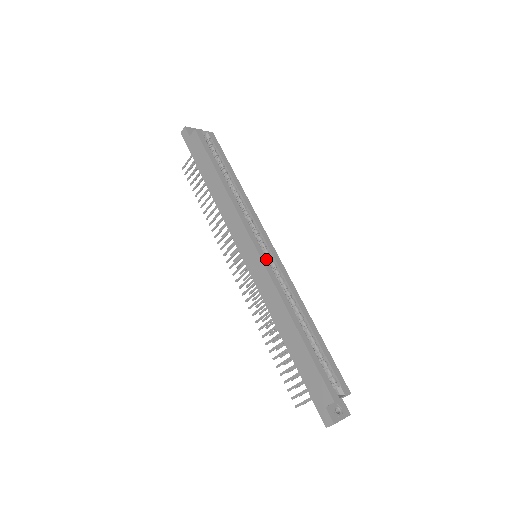
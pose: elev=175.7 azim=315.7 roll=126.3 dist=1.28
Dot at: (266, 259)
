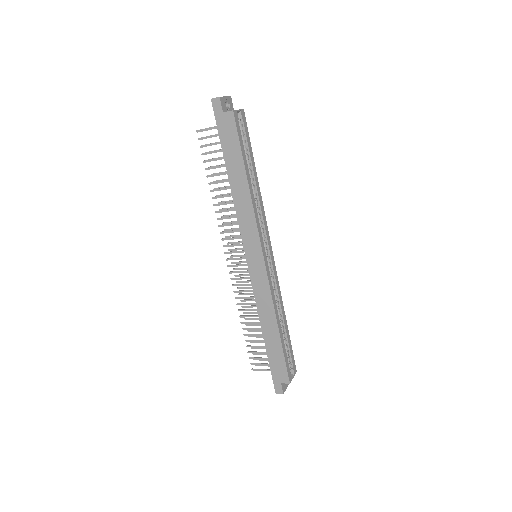
Dot at: (268, 268)
